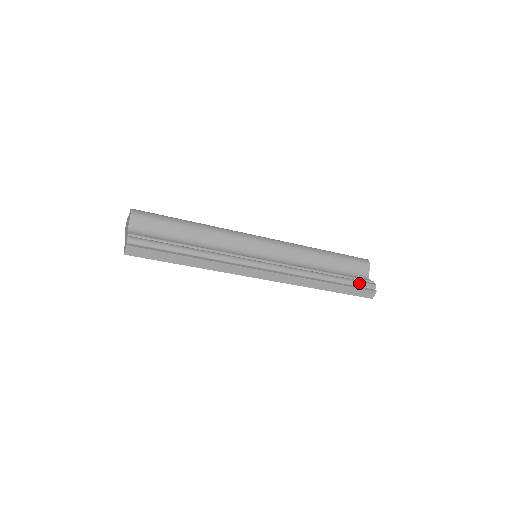
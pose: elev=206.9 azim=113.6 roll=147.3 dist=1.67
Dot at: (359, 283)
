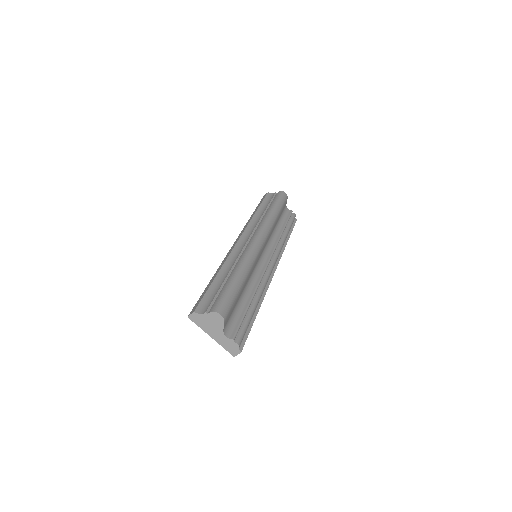
Dot at: occluded
